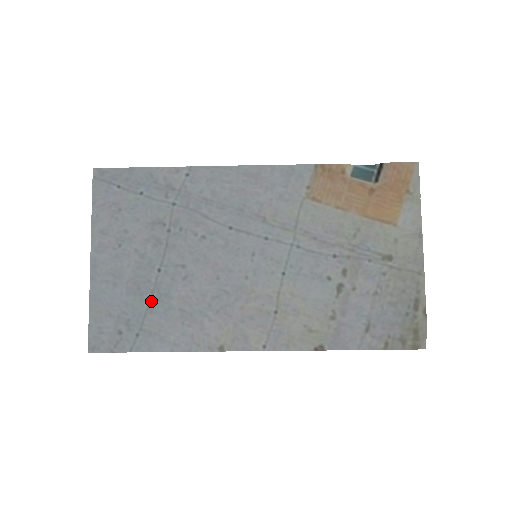
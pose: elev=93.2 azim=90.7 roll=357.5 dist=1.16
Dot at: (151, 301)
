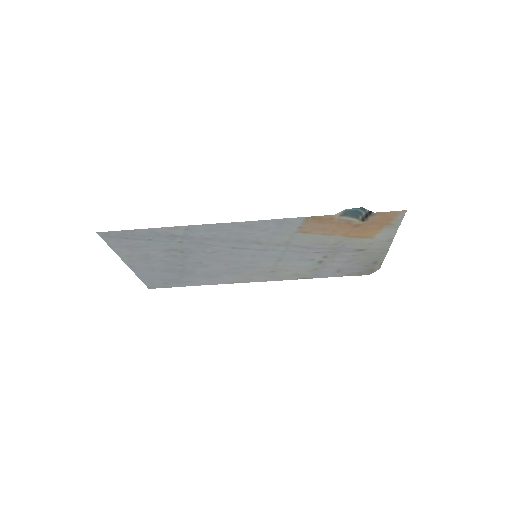
Dot at: (182, 274)
